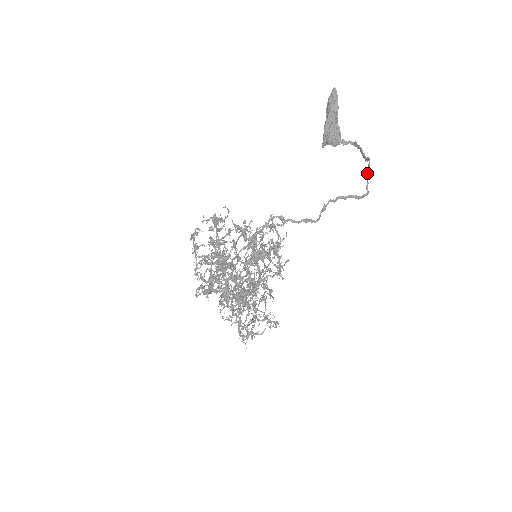
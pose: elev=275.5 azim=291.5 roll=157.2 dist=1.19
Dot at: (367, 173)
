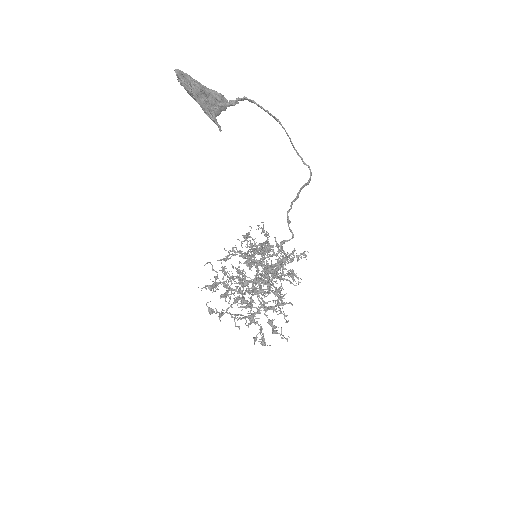
Dot at: occluded
